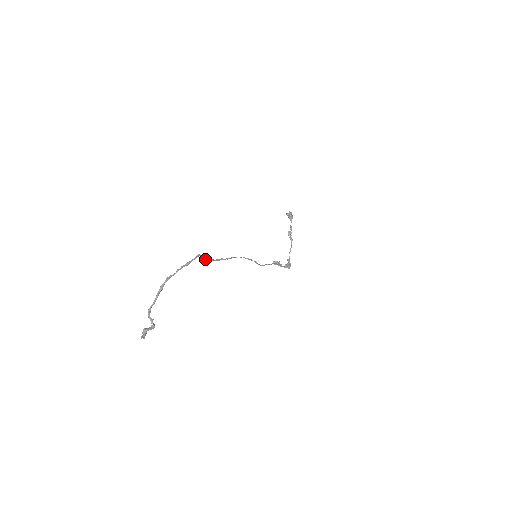
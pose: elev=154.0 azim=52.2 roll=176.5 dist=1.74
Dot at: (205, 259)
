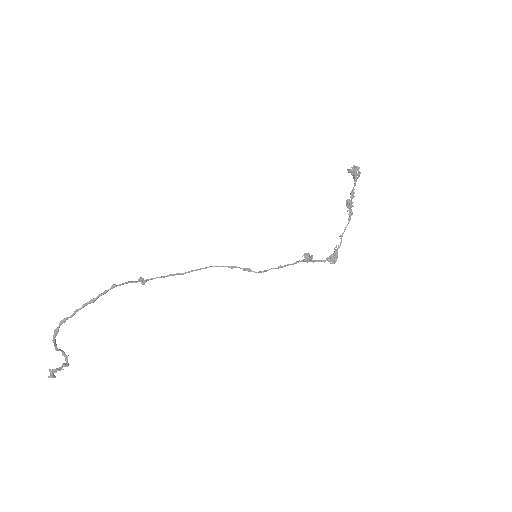
Dot at: (140, 281)
